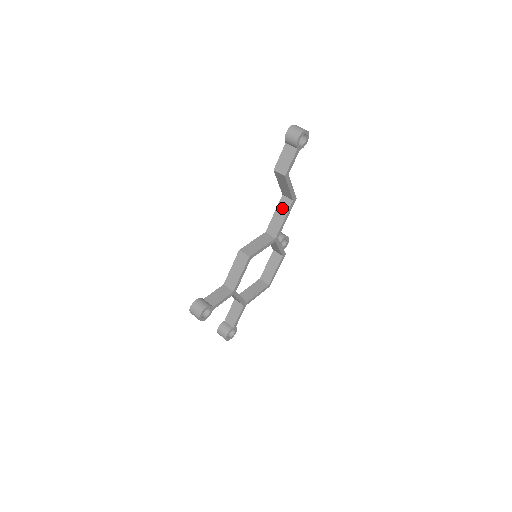
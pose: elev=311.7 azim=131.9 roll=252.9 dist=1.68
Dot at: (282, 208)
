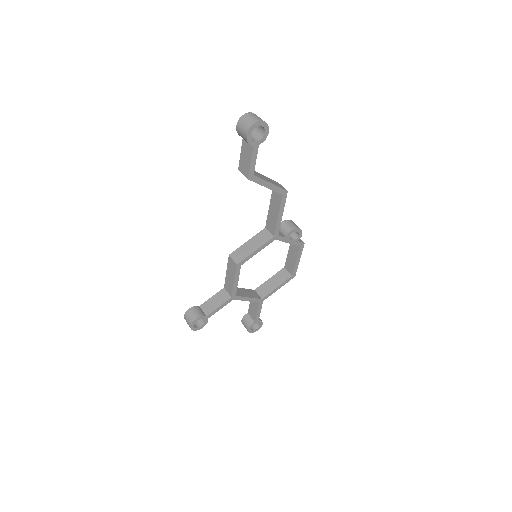
Dot at: (274, 202)
